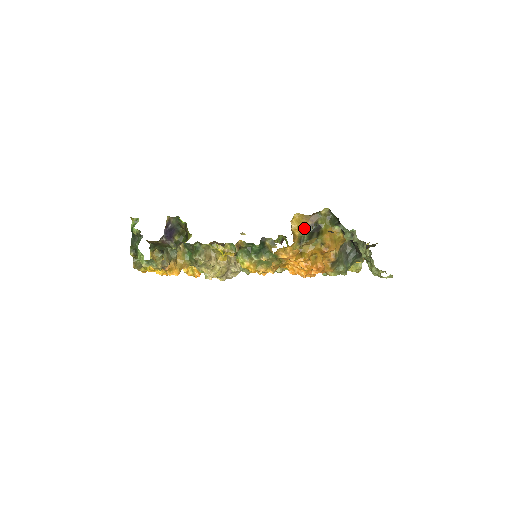
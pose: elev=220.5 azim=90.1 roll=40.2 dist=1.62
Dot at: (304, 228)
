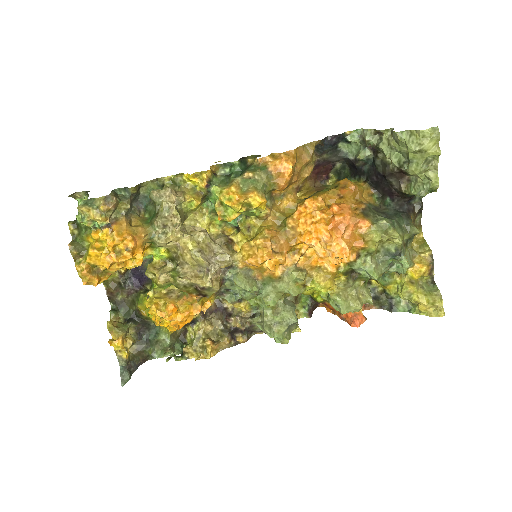
Dot at: occluded
